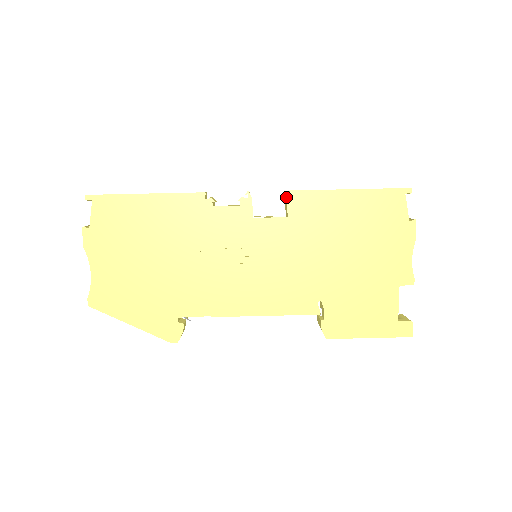
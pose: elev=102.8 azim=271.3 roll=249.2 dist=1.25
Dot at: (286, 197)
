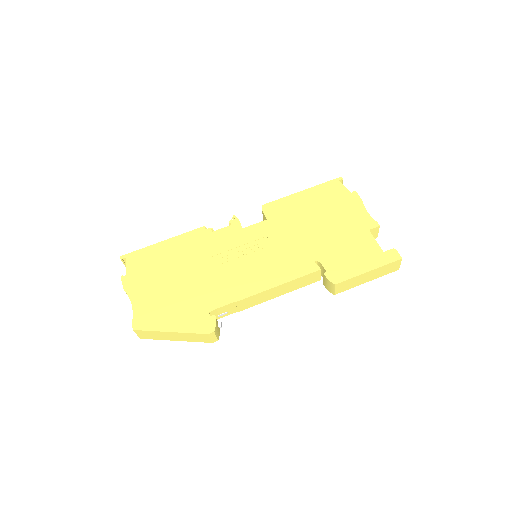
Dot at: occluded
